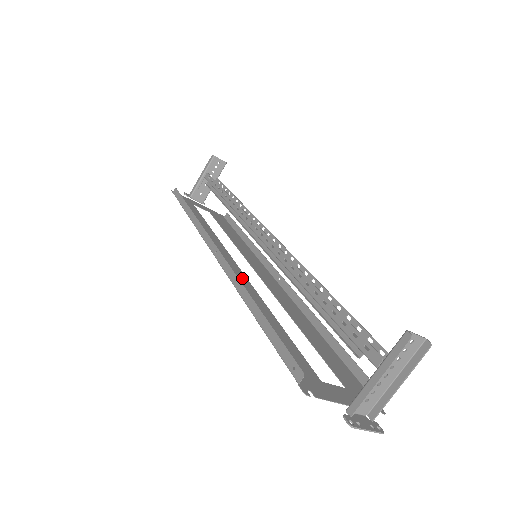
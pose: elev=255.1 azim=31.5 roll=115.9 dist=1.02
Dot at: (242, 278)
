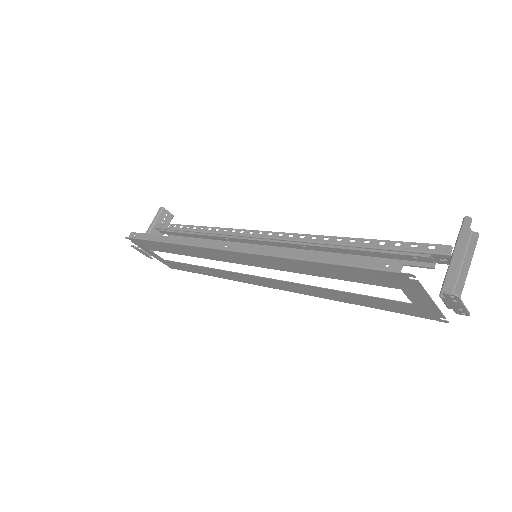
Dot at: (260, 263)
